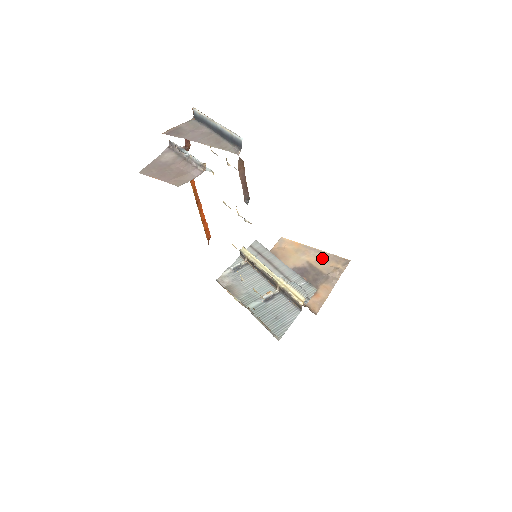
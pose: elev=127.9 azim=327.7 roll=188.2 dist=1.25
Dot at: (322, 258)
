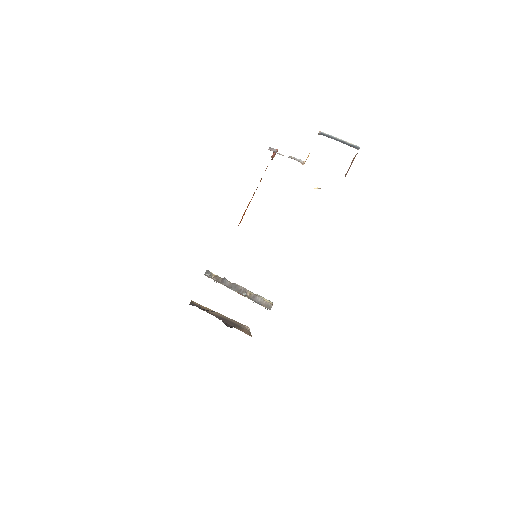
Dot at: occluded
